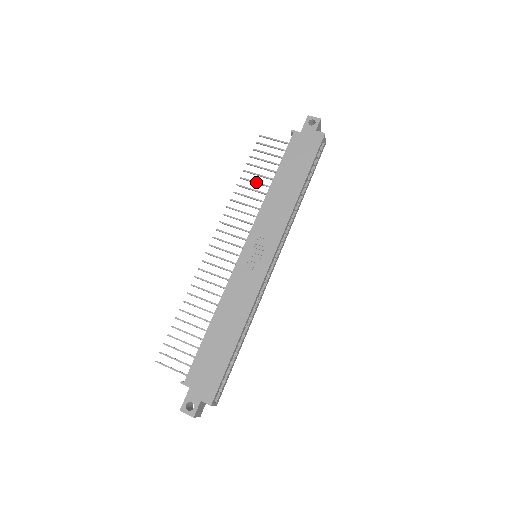
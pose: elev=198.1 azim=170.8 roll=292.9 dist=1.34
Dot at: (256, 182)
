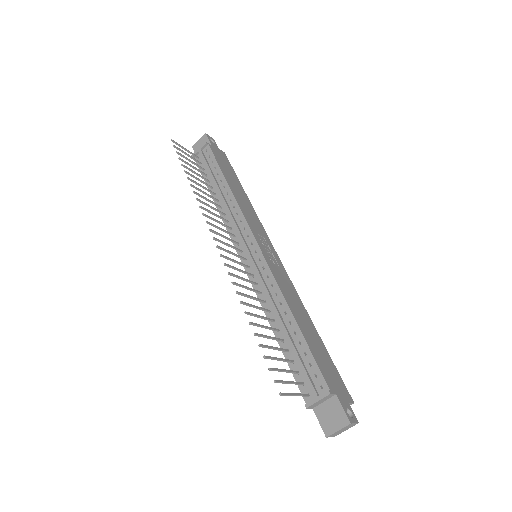
Dot at: occluded
